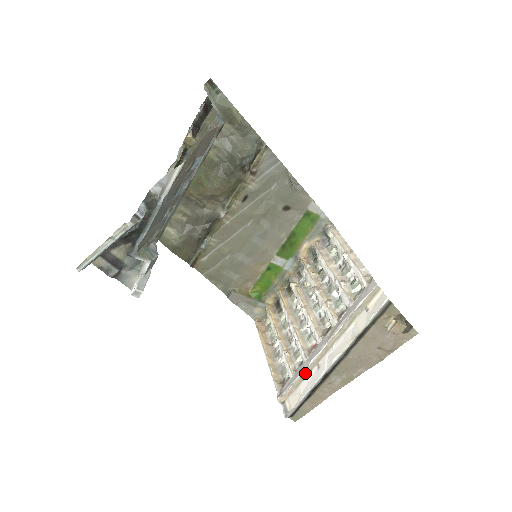
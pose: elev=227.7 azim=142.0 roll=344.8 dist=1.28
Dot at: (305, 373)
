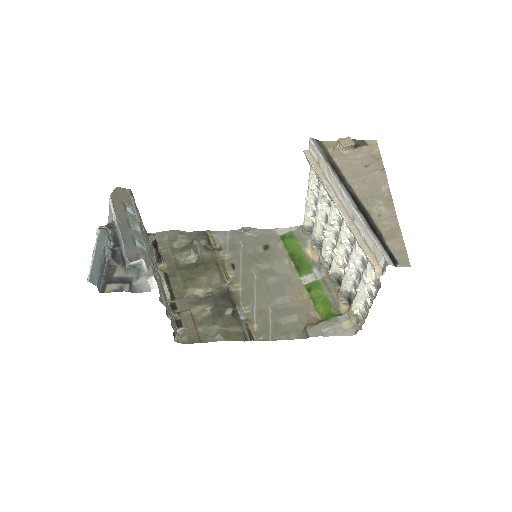
Dot at: (358, 236)
